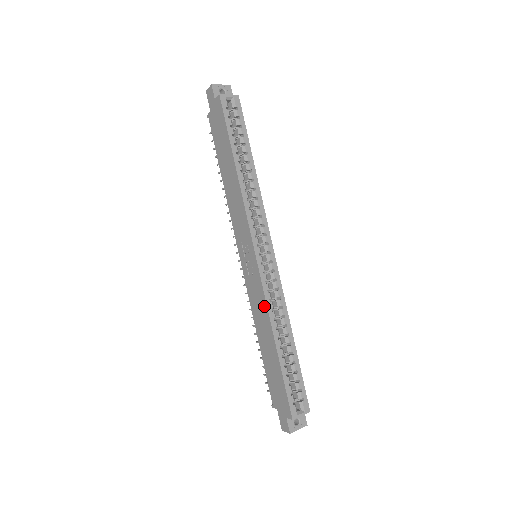
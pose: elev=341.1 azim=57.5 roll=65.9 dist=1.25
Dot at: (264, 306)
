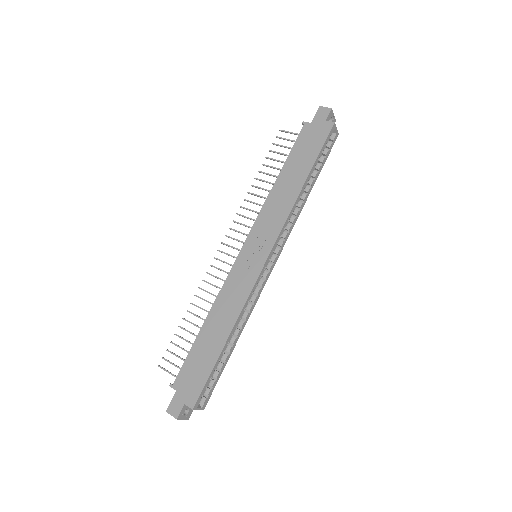
Dot at: (241, 301)
